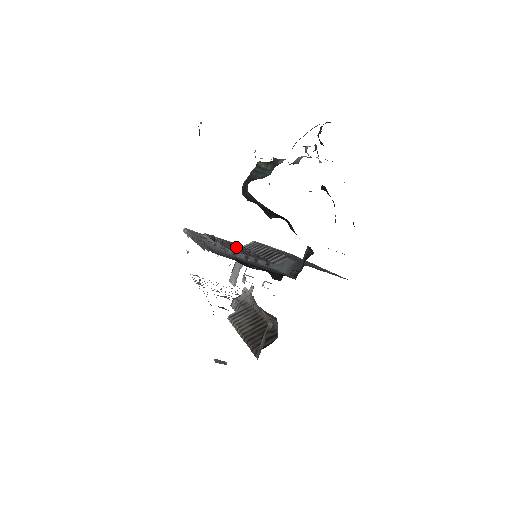
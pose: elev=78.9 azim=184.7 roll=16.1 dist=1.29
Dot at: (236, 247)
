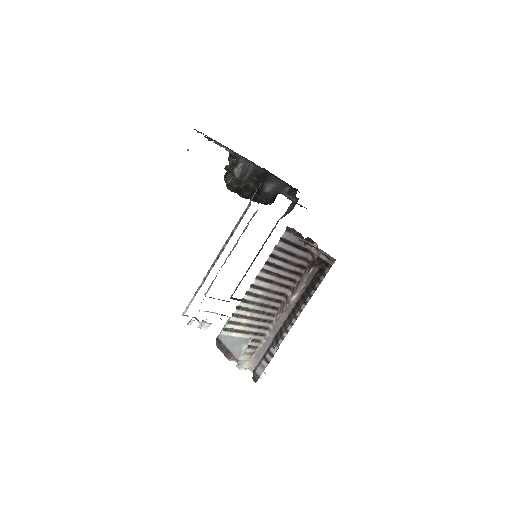
Dot at: occluded
